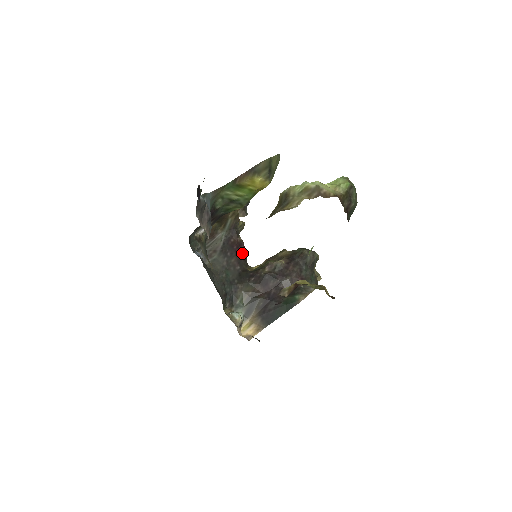
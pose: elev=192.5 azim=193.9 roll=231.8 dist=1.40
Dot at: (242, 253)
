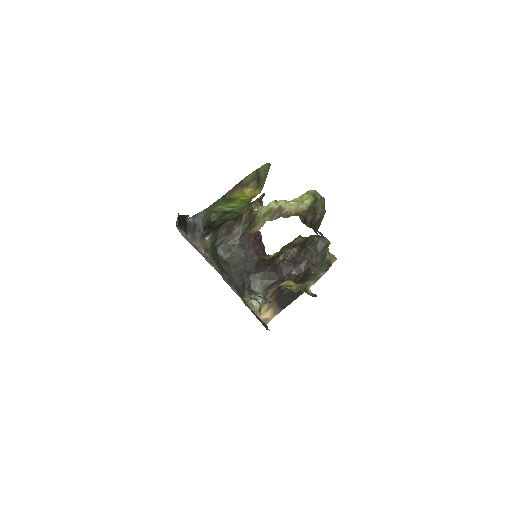
Dot at: (260, 243)
